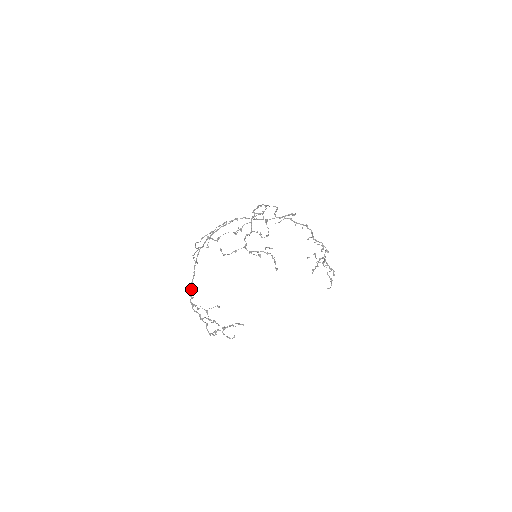
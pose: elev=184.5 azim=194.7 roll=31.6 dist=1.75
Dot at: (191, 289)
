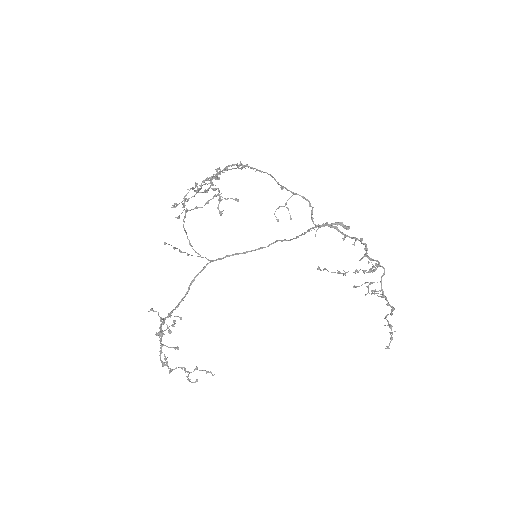
Dot at: (175, 307)
